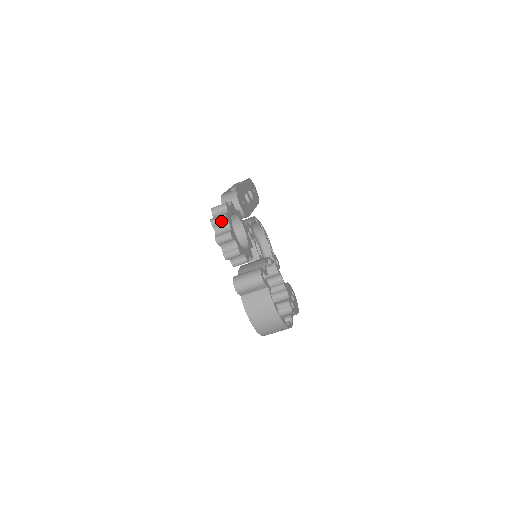
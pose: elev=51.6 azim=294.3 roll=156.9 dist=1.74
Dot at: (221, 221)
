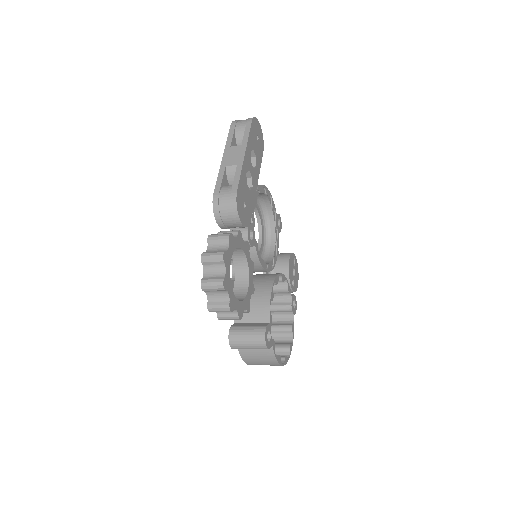
Dot at: (216, 290)
